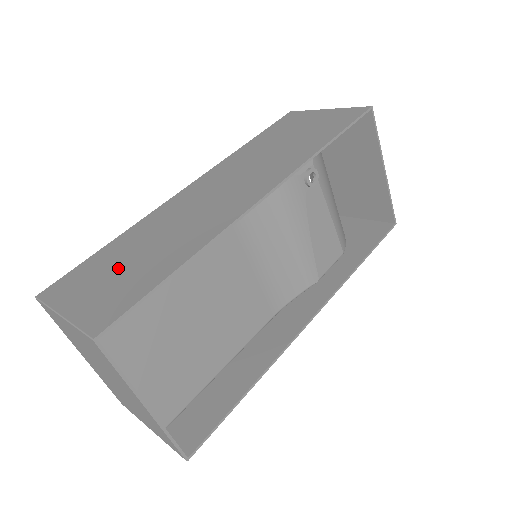
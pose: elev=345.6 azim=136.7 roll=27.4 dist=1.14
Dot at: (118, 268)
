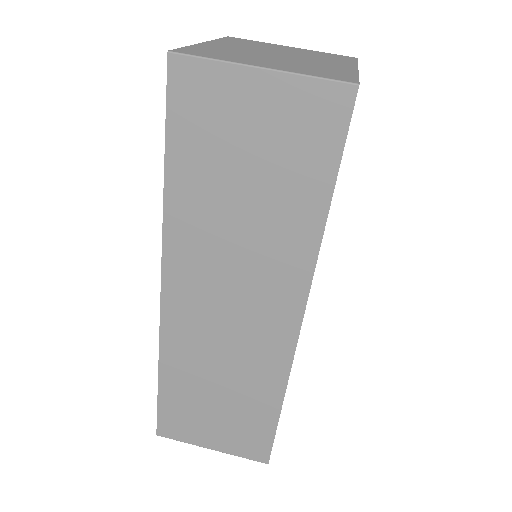
Dot at: (213, 411)
